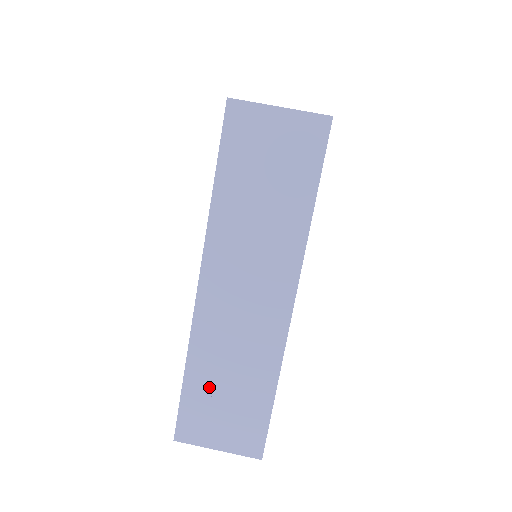
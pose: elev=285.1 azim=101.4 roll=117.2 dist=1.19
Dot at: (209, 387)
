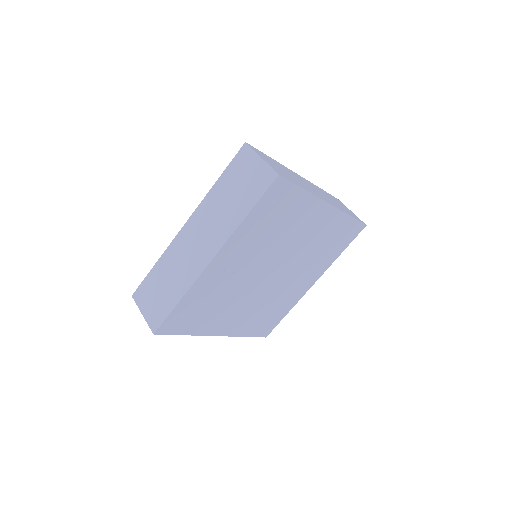
Dot at: (158, 279)
